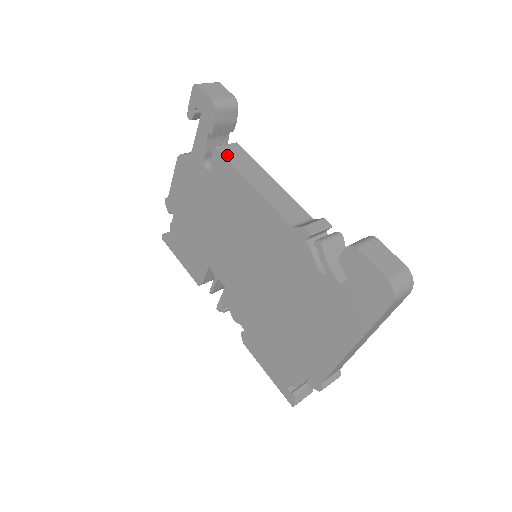
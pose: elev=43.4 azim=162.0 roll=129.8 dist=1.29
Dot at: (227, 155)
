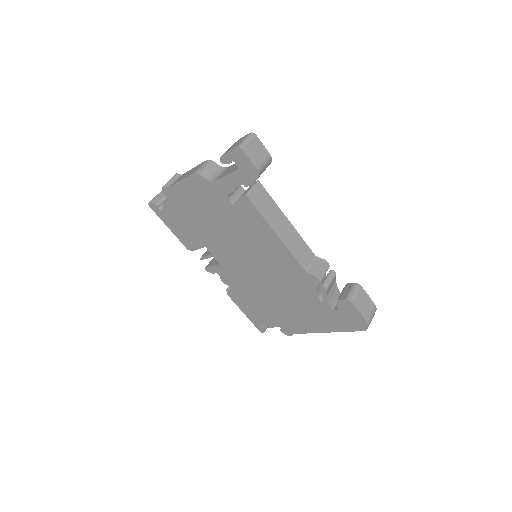
Dot at: (256, 203)
